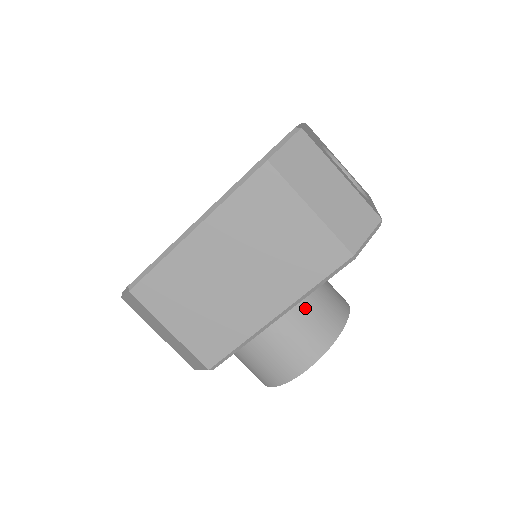
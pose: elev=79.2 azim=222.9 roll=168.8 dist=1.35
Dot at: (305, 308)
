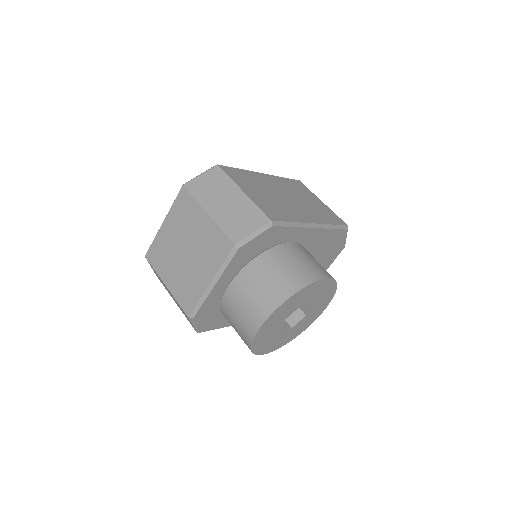
Dot at: occluded
